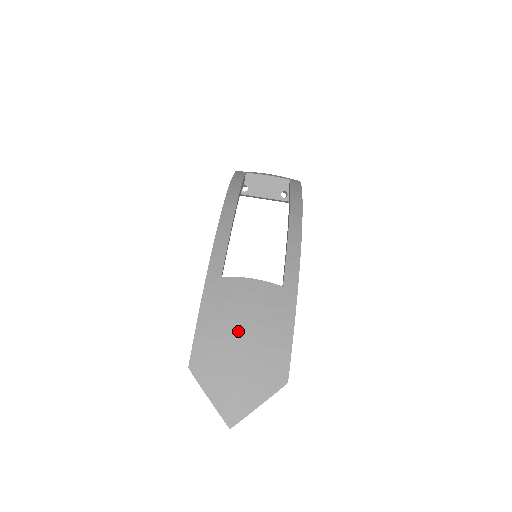
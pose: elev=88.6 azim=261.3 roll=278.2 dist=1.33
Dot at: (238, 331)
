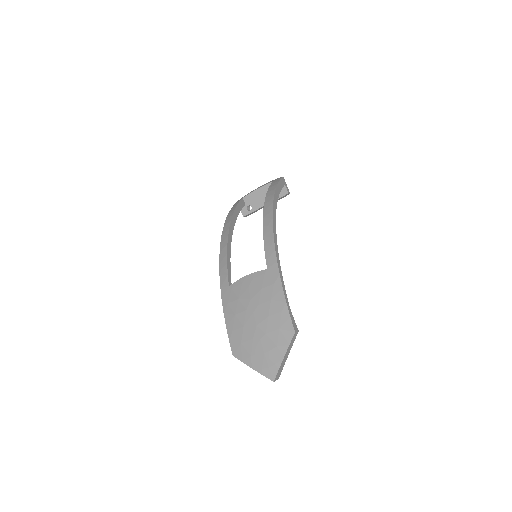
Dot at: (250, 316)
